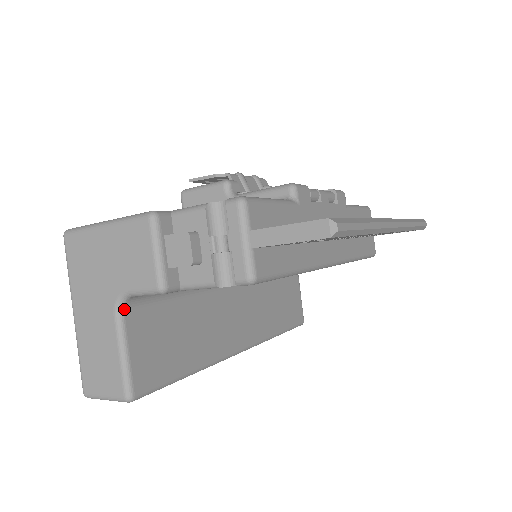
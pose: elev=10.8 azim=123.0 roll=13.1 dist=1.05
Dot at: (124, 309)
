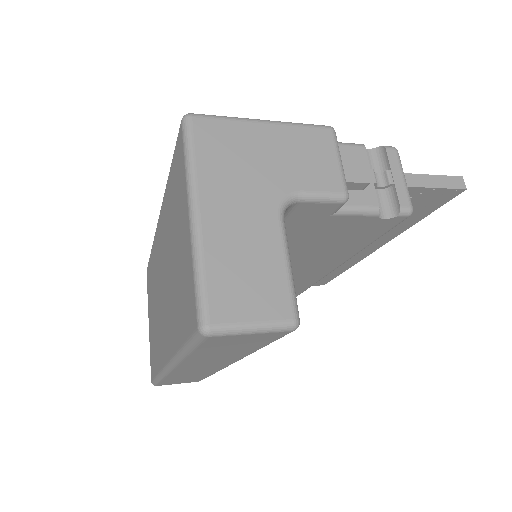
Dot at: (283, 215)
